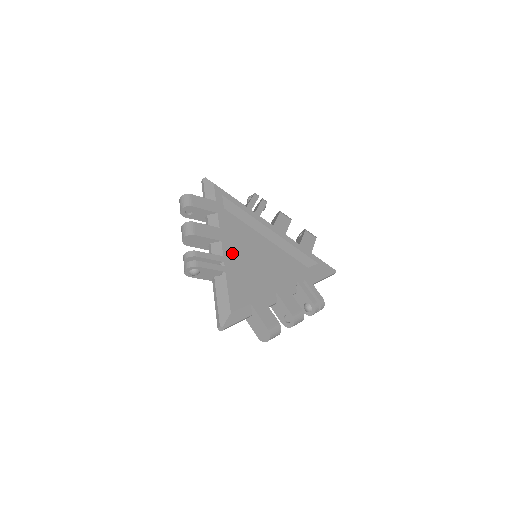
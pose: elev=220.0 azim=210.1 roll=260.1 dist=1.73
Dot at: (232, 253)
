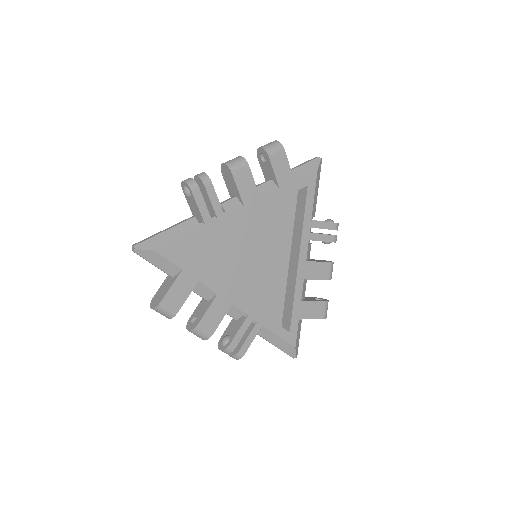
Dot at: (238, 282)
